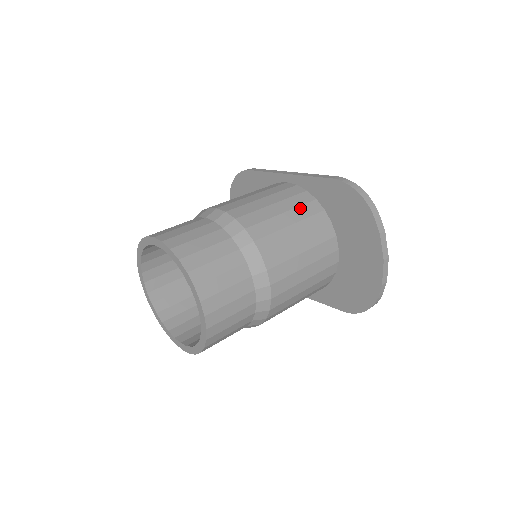
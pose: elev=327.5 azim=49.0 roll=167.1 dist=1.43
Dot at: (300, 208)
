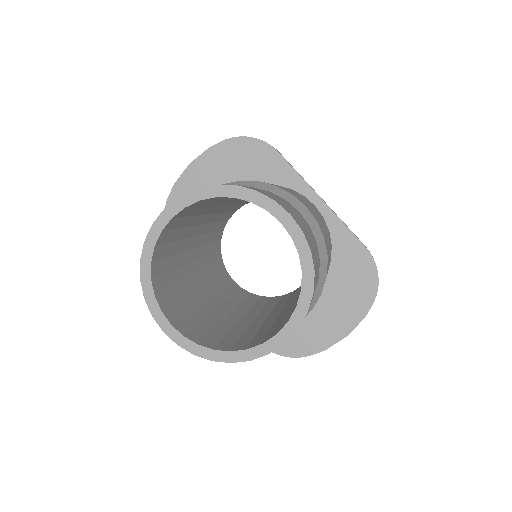
Dot at: occluded
